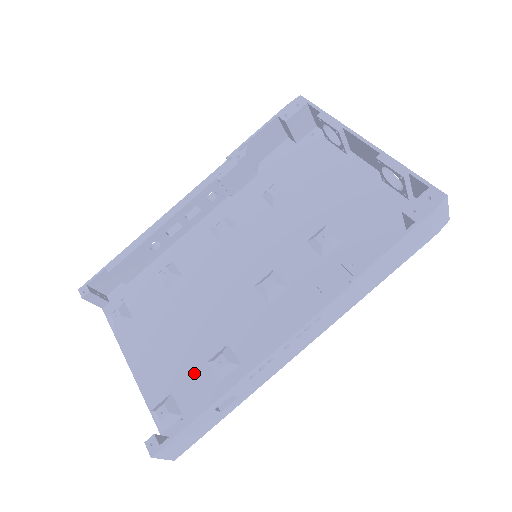
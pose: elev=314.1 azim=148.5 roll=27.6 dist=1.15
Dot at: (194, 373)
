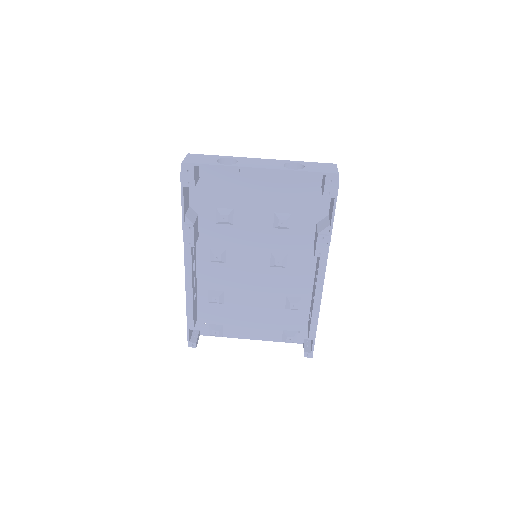
Dot at: (284, 317)
